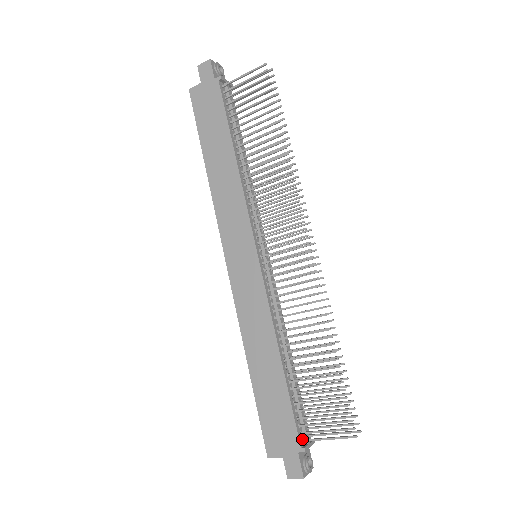
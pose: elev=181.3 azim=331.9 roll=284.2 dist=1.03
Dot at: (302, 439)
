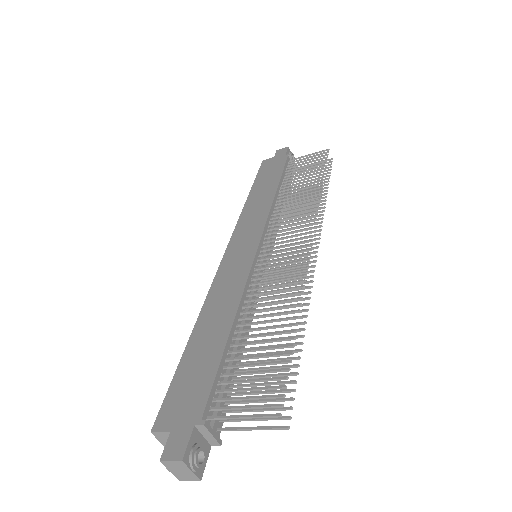
Dot at: (208, 417)
